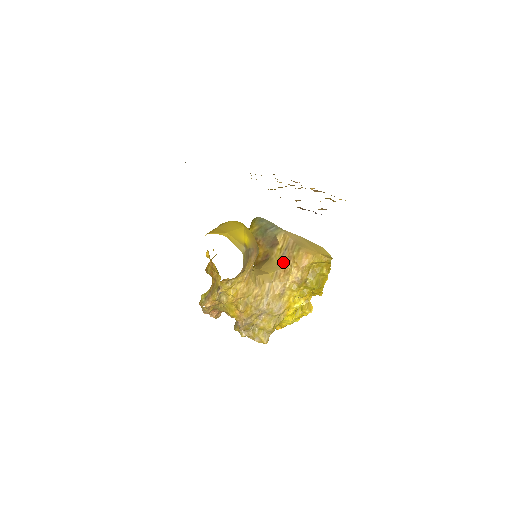
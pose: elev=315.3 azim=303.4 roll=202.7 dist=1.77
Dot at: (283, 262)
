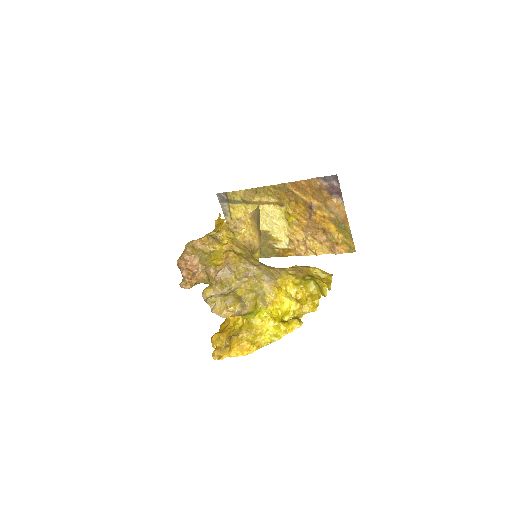
Dot at: occluded
